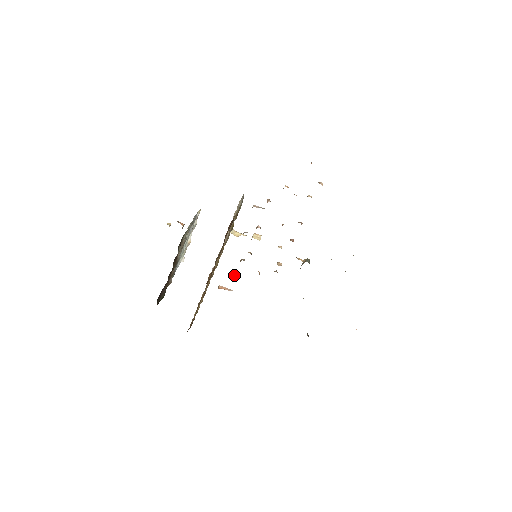
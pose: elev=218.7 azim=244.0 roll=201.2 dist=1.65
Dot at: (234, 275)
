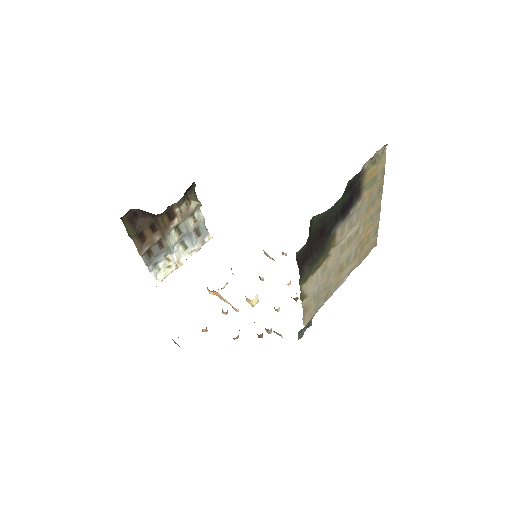
Dot at: occluded
